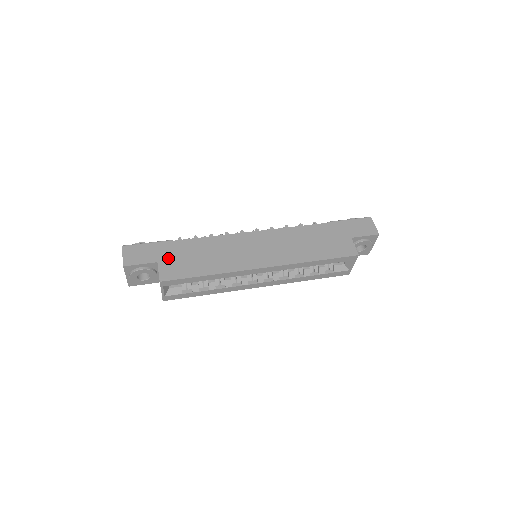
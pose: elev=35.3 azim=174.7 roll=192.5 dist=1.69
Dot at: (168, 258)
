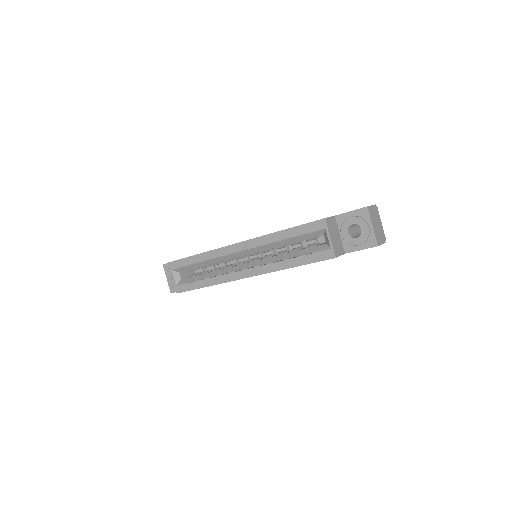
Dot at: occluded
